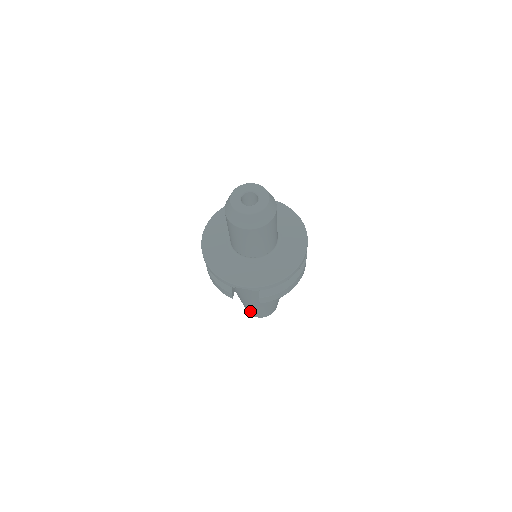
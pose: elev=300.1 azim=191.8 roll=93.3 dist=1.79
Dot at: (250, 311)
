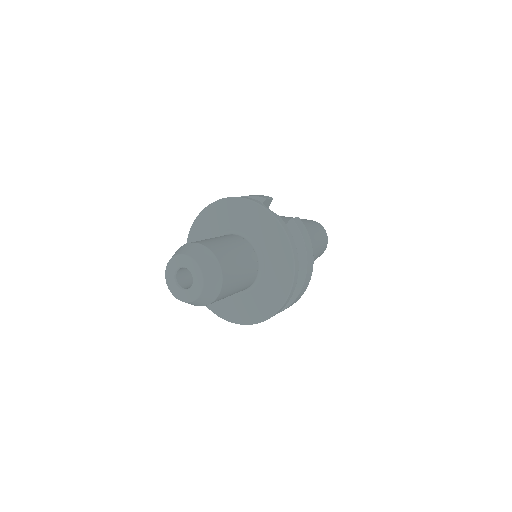
Dot at: occluded
